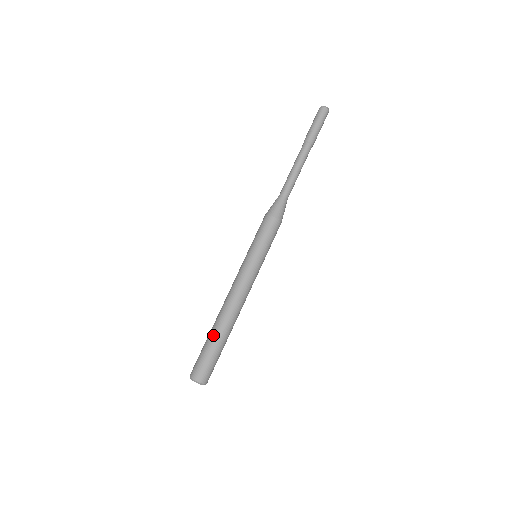
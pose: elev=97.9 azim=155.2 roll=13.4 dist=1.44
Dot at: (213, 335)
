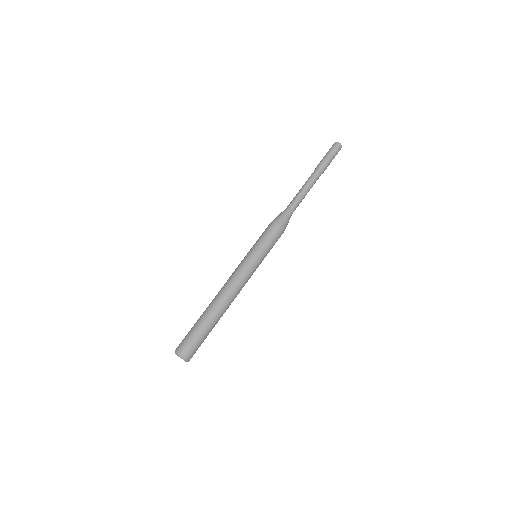
Dot at: (209, 321)
